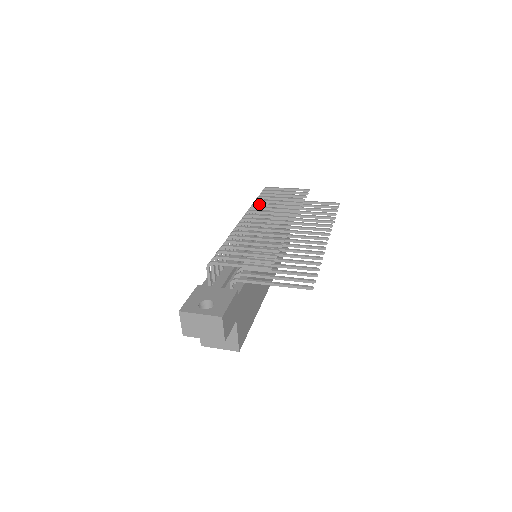
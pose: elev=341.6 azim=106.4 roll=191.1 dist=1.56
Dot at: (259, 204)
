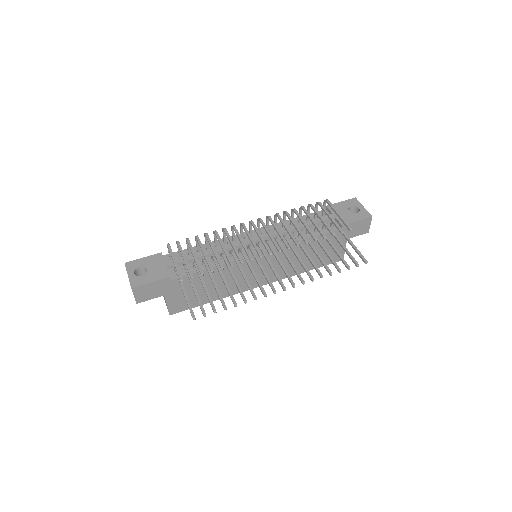
Dot at: (287, 215)
